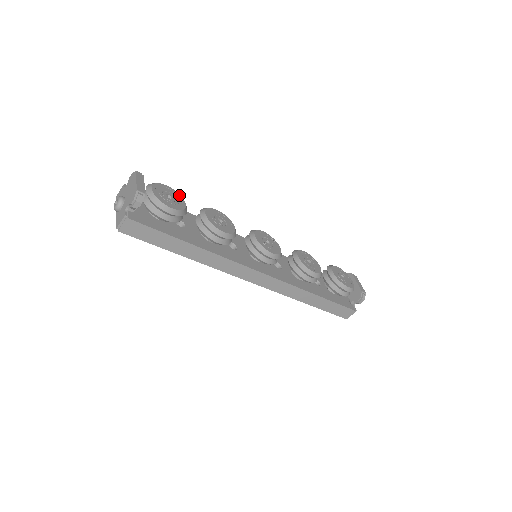
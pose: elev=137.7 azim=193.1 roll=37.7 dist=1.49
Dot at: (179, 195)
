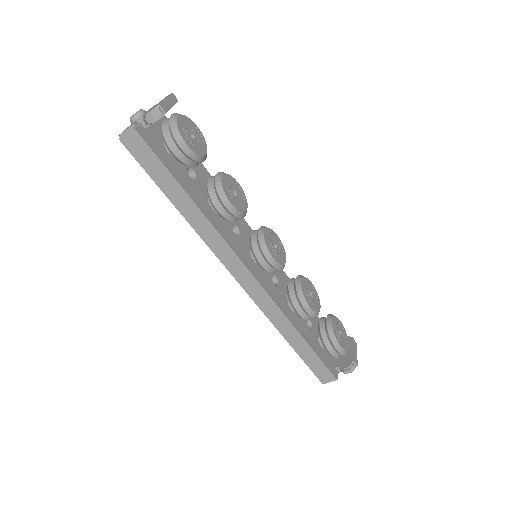
Dot at: (205, 142)
